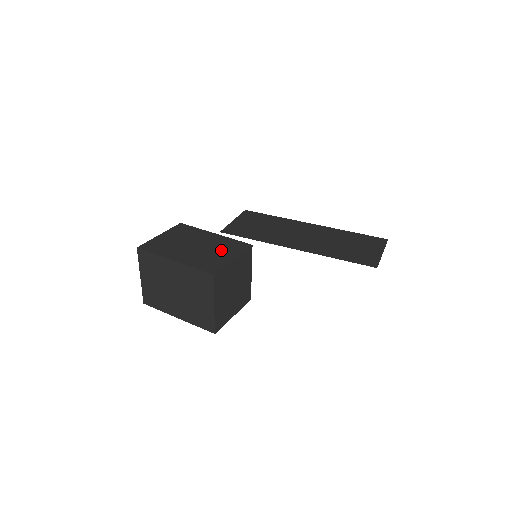
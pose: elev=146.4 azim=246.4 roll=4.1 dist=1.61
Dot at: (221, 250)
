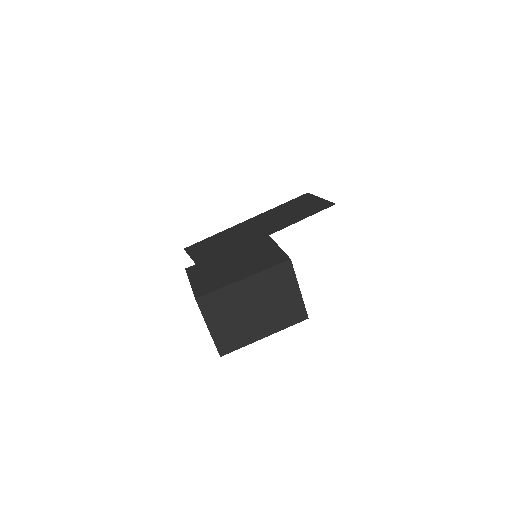
Dot at: (258, 251)
